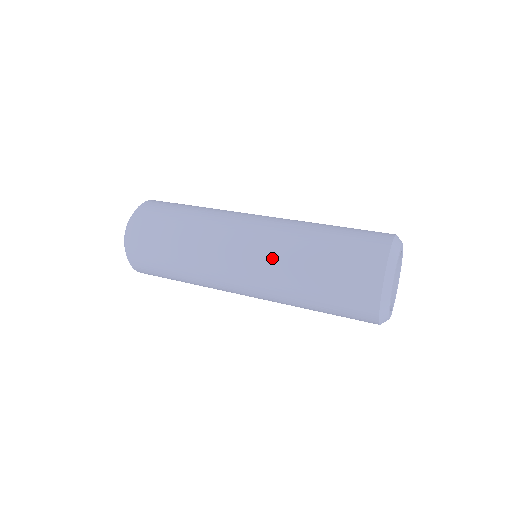
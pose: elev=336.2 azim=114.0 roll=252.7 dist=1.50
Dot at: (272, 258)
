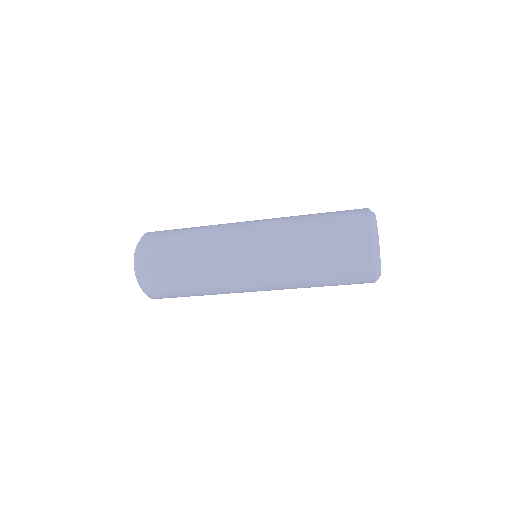
Dot at: (276, 230)
